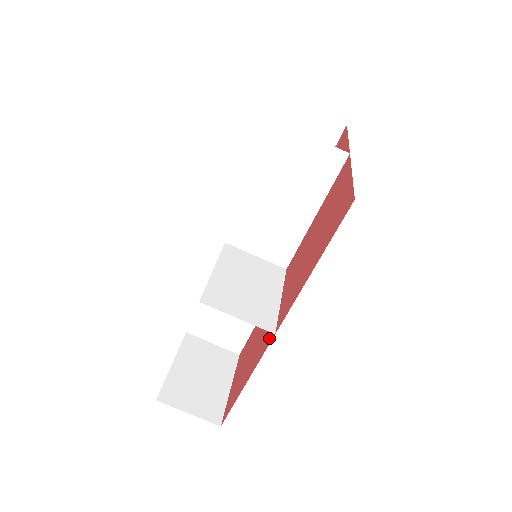
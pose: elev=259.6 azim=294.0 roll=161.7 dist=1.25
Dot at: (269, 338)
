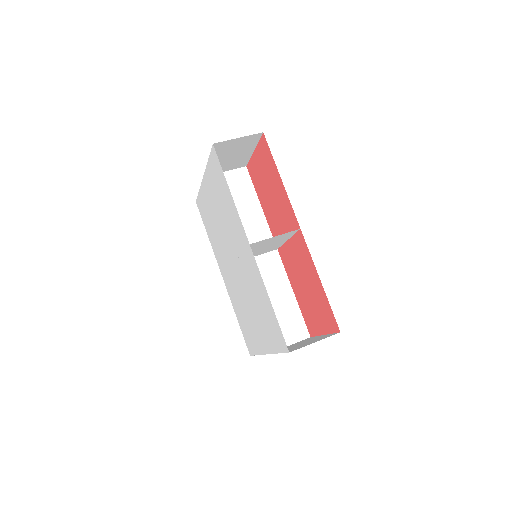
Dot at: (302, 242)
